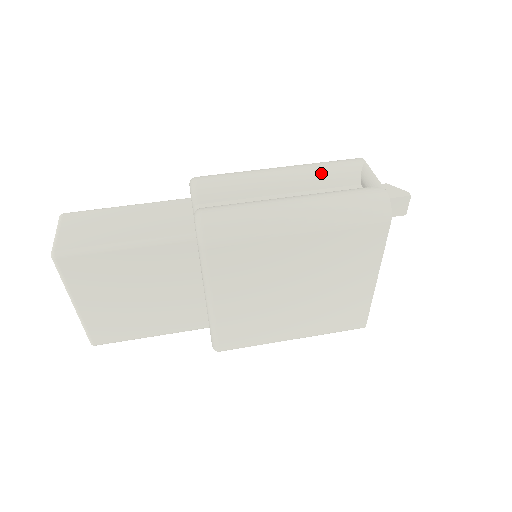
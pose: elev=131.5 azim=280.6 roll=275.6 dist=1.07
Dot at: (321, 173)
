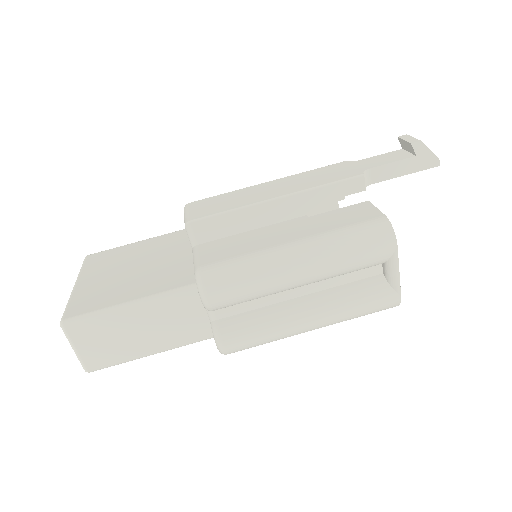
Dot at: (345, 270)
